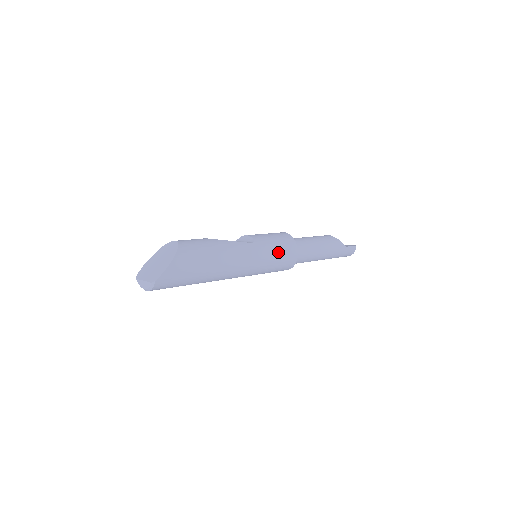
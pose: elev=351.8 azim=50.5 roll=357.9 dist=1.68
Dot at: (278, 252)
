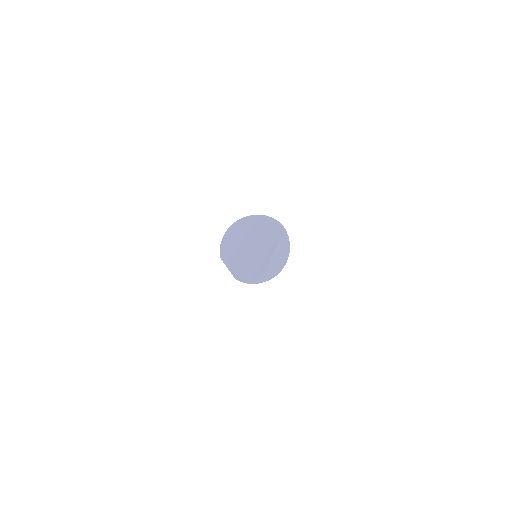
Dot at: occluded
